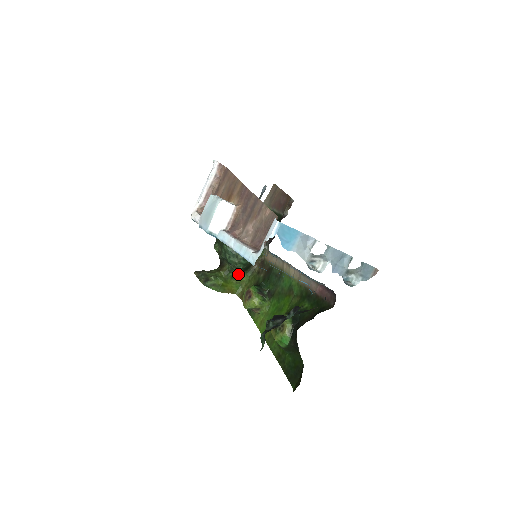
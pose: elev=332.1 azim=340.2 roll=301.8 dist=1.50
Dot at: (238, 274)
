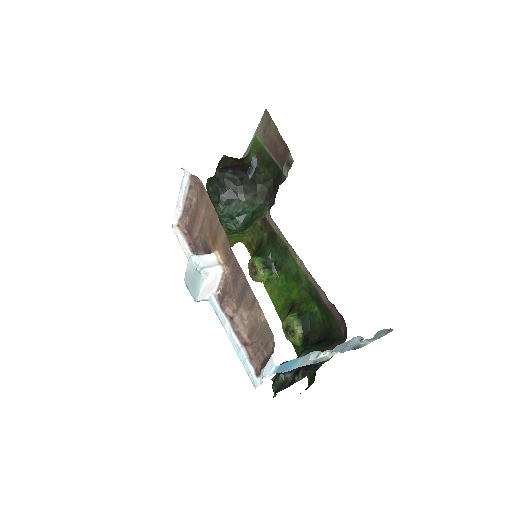
Dot at: occluded
